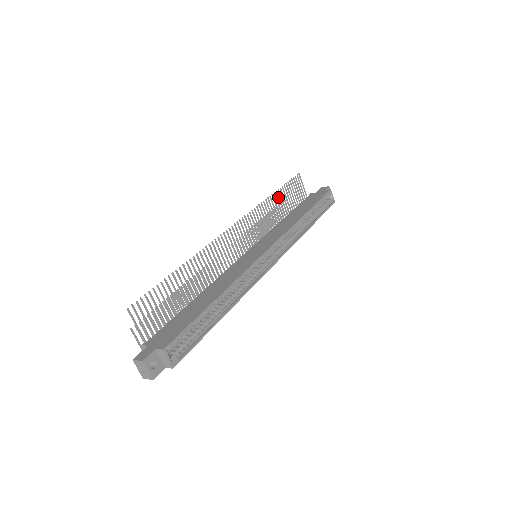
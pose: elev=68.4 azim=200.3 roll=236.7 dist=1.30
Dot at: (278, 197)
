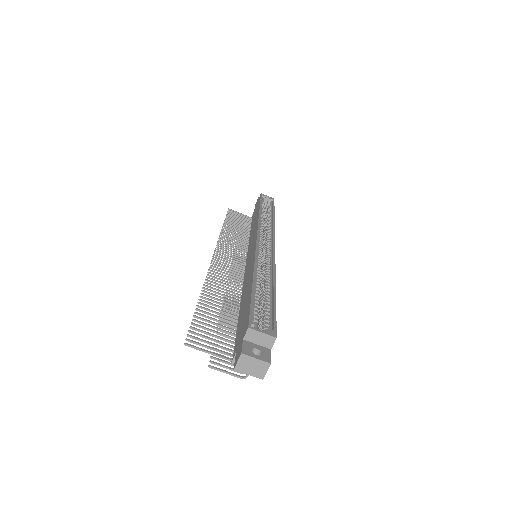
Dot at: (230, 226)
